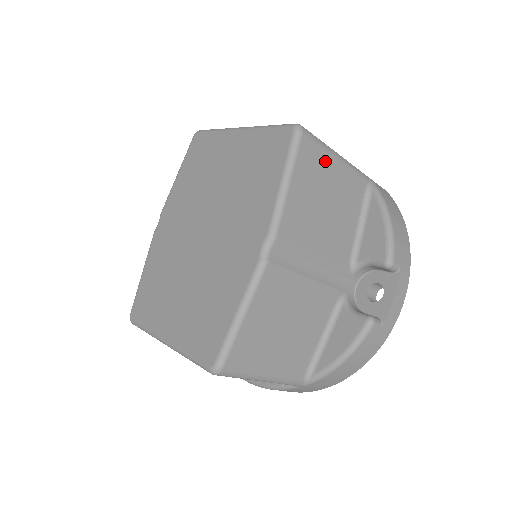
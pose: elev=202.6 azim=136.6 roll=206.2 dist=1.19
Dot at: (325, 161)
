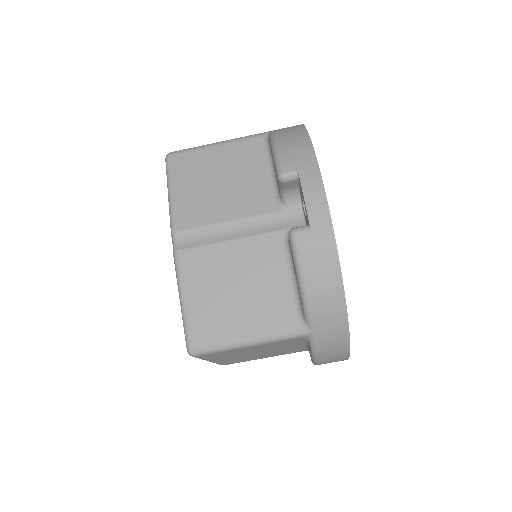
Dot at: (202, 156)
